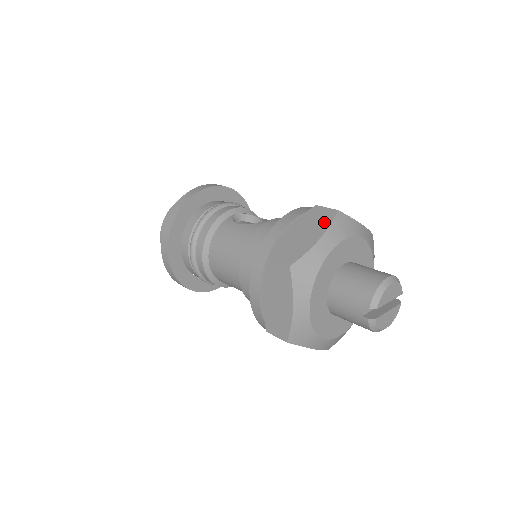
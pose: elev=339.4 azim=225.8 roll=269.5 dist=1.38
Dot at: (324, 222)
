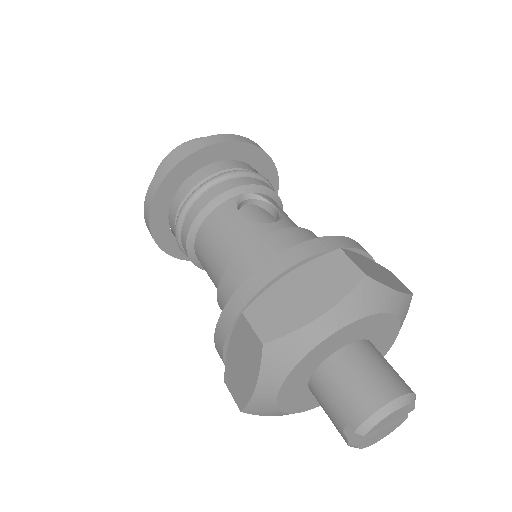
Dot at: (338, 287)
